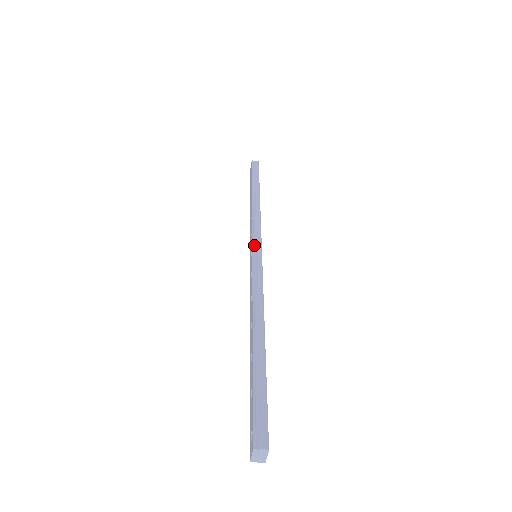
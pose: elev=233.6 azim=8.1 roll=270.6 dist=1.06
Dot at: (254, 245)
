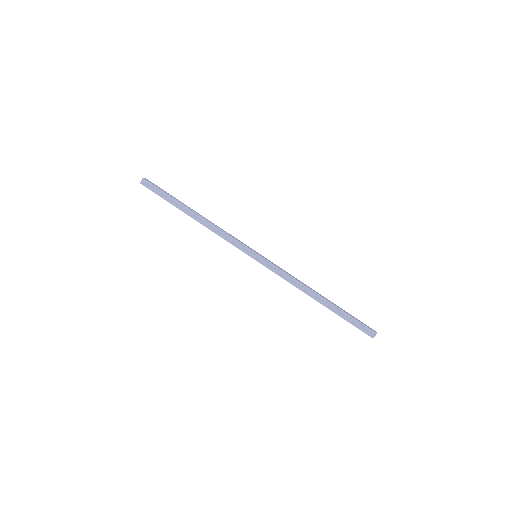
Dot at: (250, 255)
